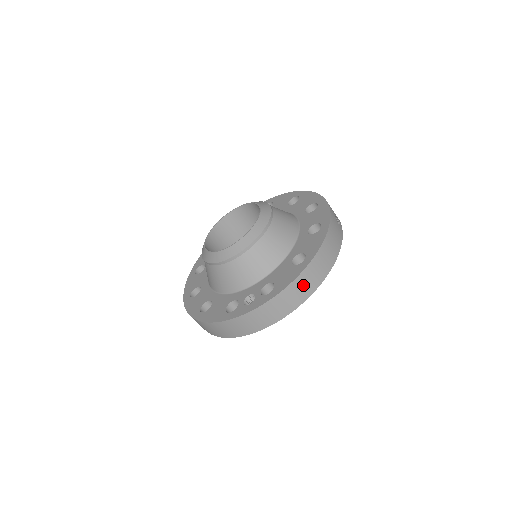
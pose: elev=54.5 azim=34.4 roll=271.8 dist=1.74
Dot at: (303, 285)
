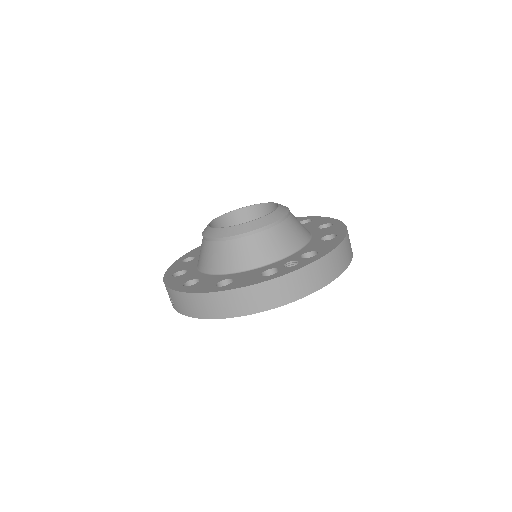
Dot at: (343, 254)
